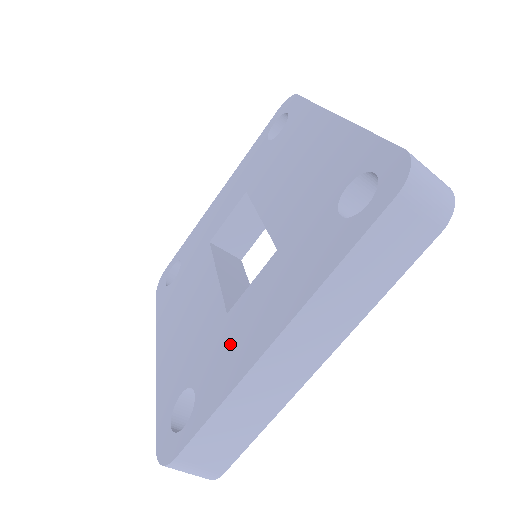
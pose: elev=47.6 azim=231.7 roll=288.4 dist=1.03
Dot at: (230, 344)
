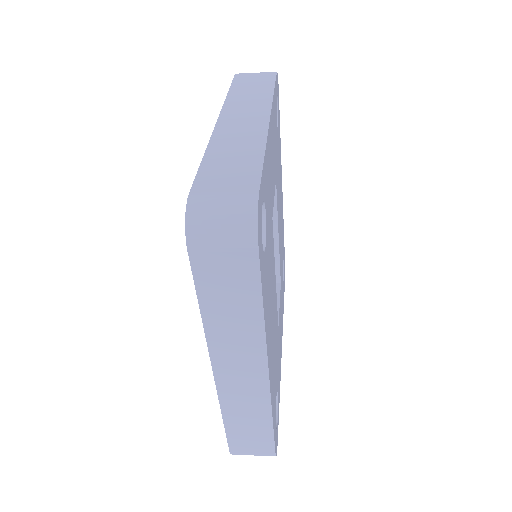
Dot at: occluded
